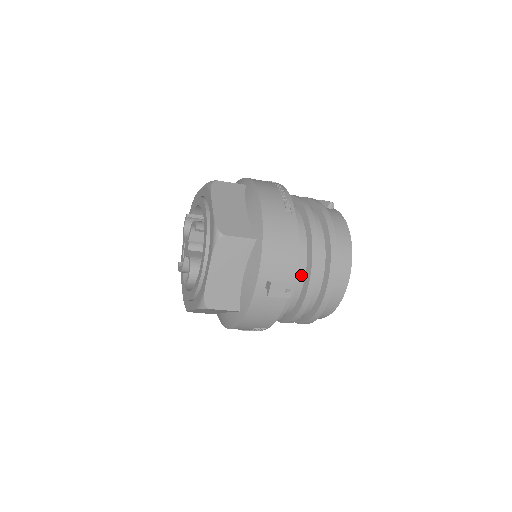
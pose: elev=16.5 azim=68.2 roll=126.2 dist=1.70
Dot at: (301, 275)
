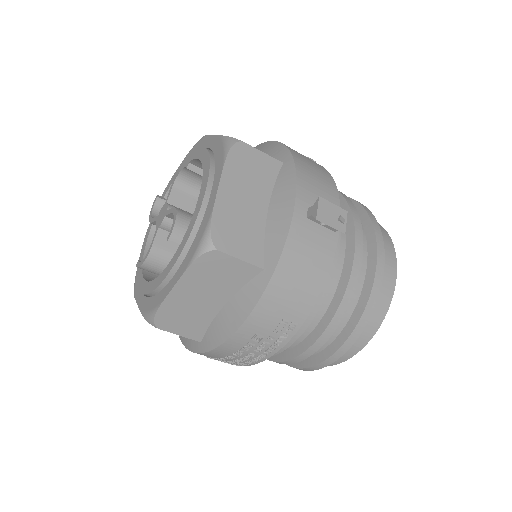
Dot at: occluded
